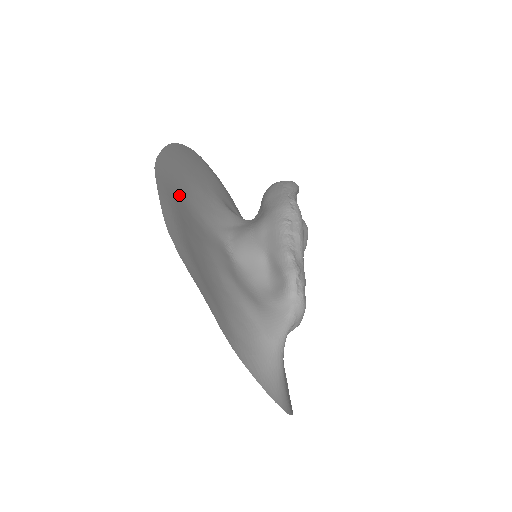
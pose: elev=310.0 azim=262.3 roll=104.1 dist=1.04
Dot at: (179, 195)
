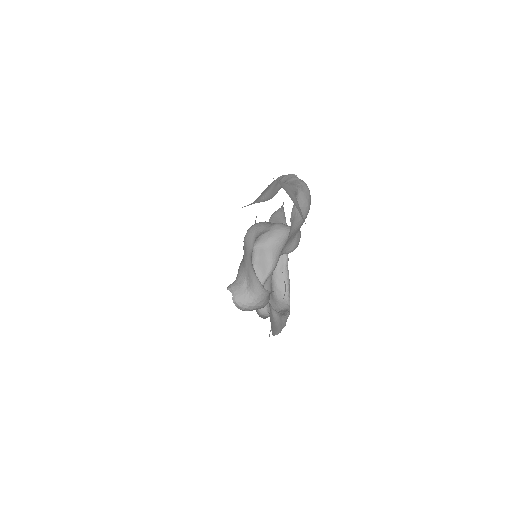
Dot at: occluded
